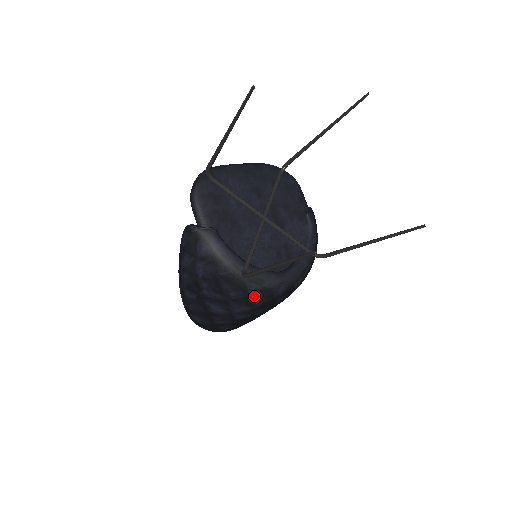
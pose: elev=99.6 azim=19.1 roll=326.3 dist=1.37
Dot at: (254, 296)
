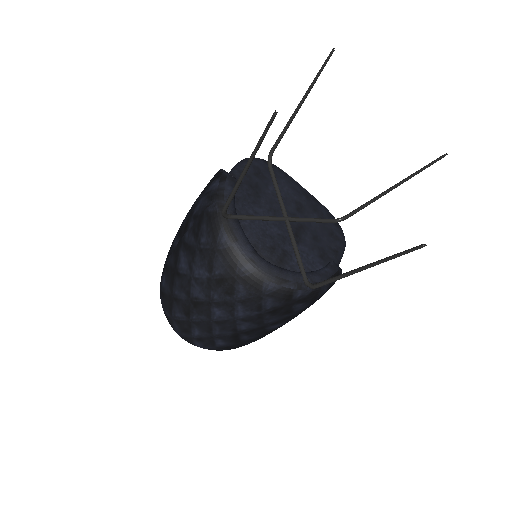
Dot at: (219, 253)
